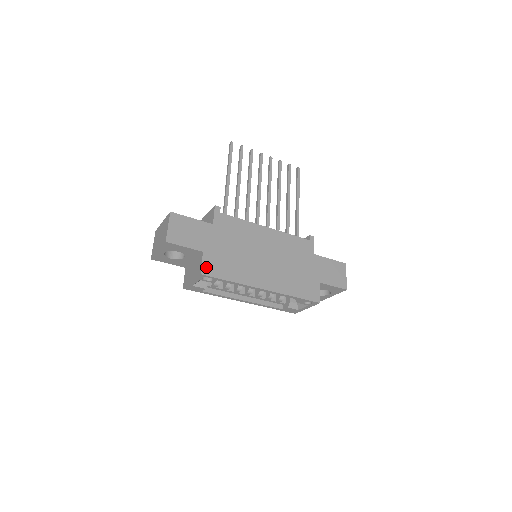
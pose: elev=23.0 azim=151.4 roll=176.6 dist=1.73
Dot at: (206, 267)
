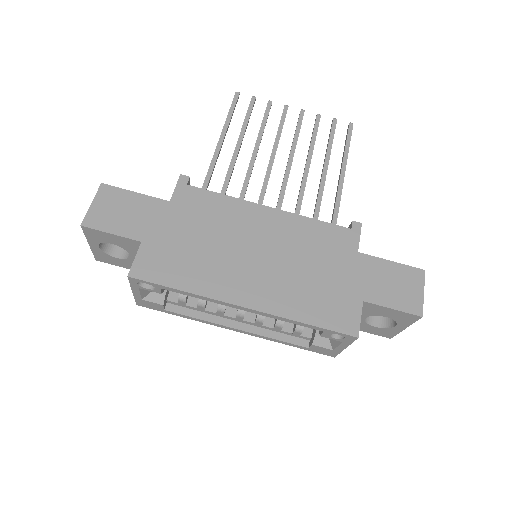
Dot at: (141, 265)
